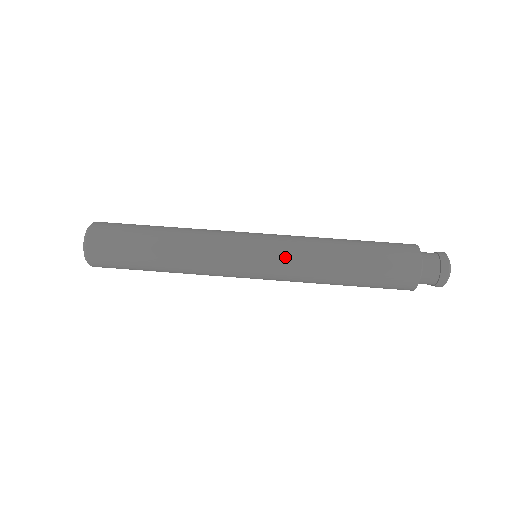
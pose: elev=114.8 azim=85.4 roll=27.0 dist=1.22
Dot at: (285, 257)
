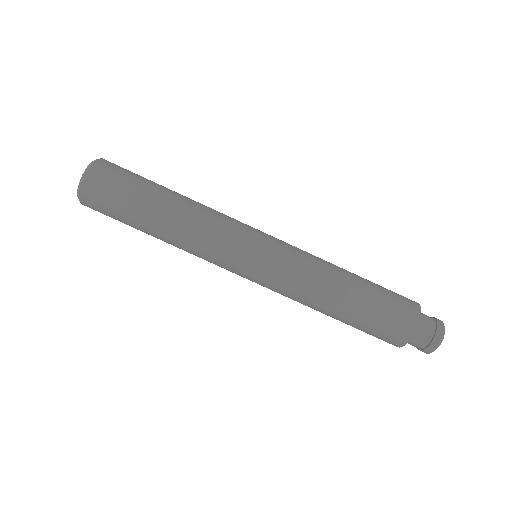
Dot at: (286, 271)
